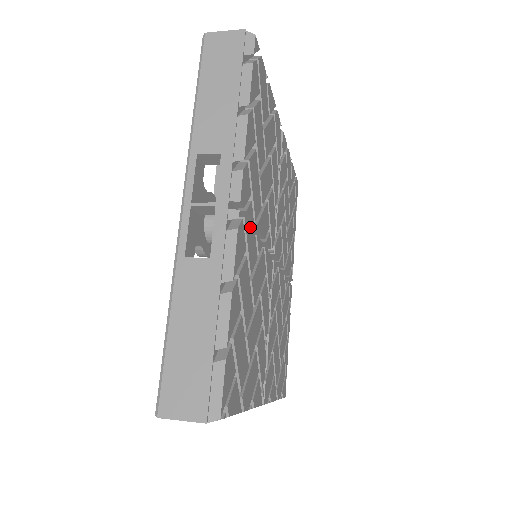
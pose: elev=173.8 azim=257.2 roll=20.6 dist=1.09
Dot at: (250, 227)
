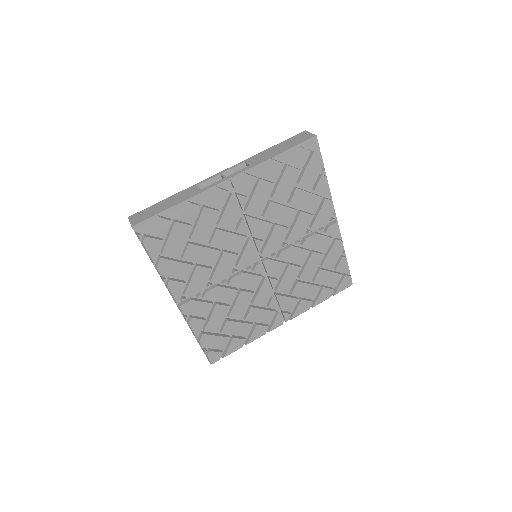
Dot at: (236, 206)
